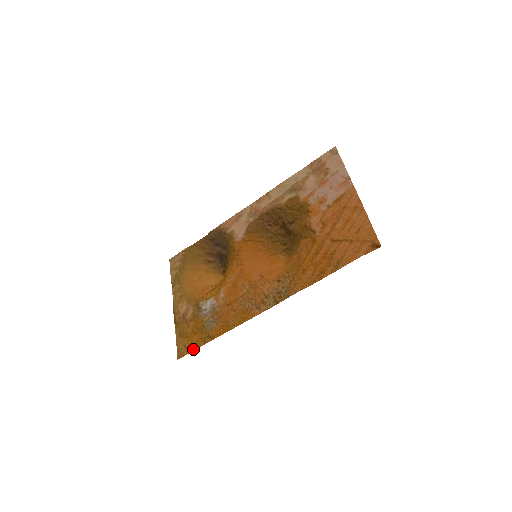
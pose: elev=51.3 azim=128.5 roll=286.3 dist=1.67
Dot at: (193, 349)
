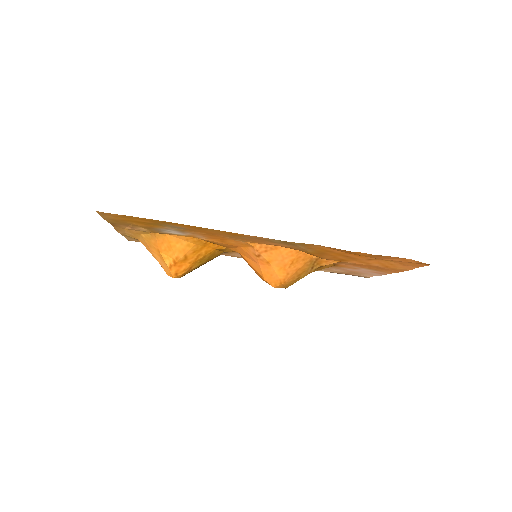
Dot at: (132, 216)
